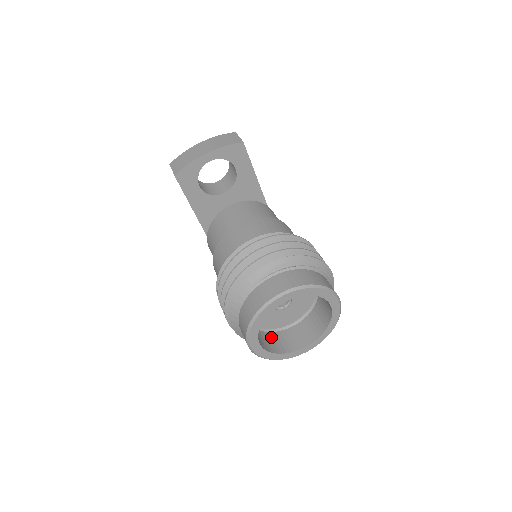
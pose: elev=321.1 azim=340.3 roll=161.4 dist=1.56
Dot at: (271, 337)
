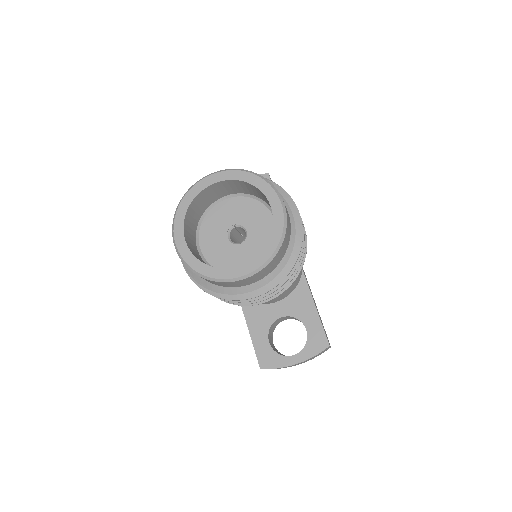
Dot at: occluded
